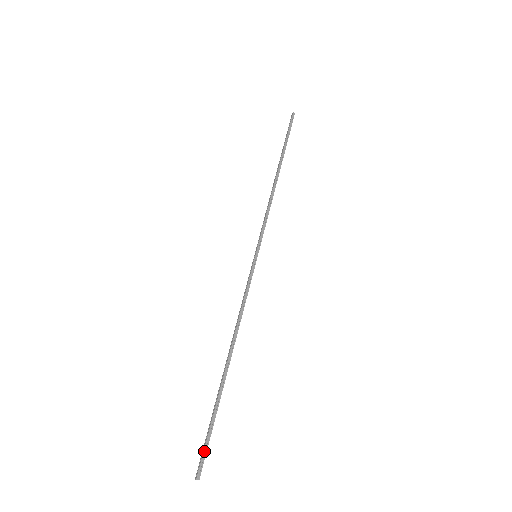
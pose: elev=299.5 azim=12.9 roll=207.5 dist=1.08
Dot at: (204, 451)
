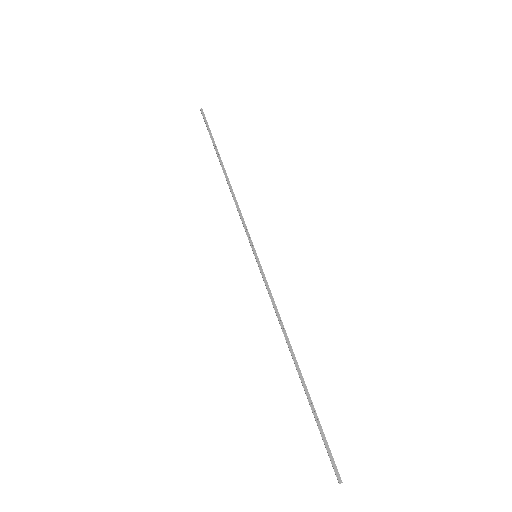
Dot at: occluded
